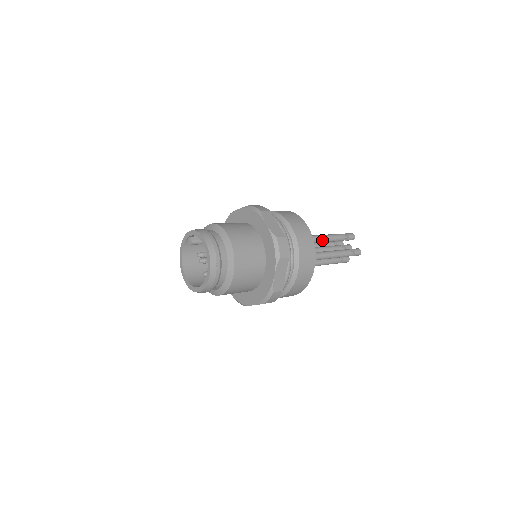
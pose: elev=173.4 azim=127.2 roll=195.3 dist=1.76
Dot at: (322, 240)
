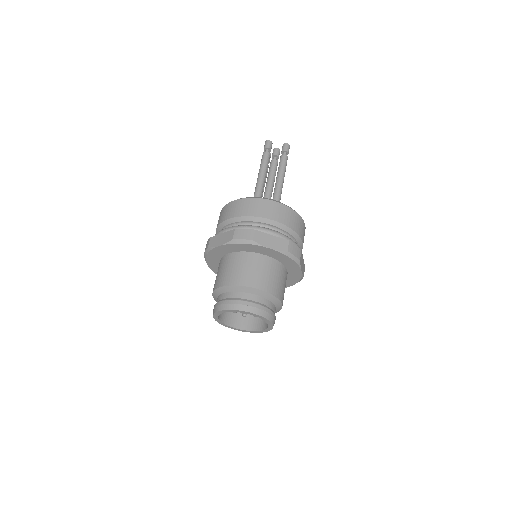
Dot at: occluded
